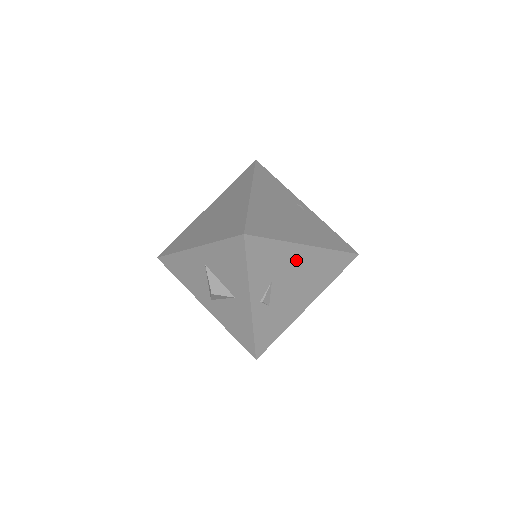
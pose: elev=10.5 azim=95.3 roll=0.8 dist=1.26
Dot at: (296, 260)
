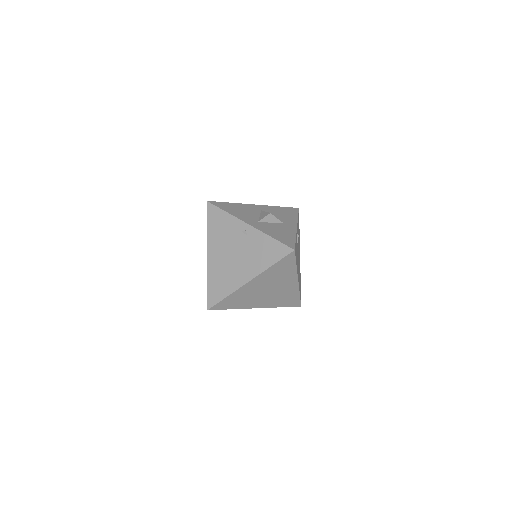
Dot at: (299, 252)
